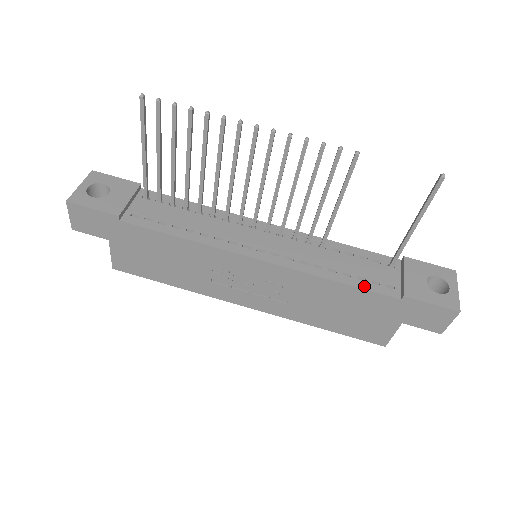
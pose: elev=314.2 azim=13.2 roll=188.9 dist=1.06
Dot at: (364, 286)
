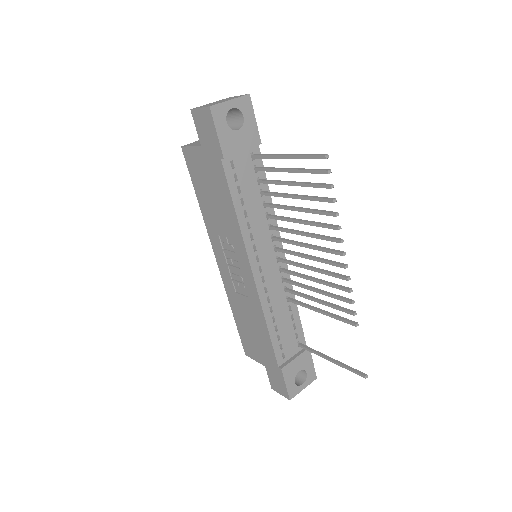
Dot at: (274, 343)
